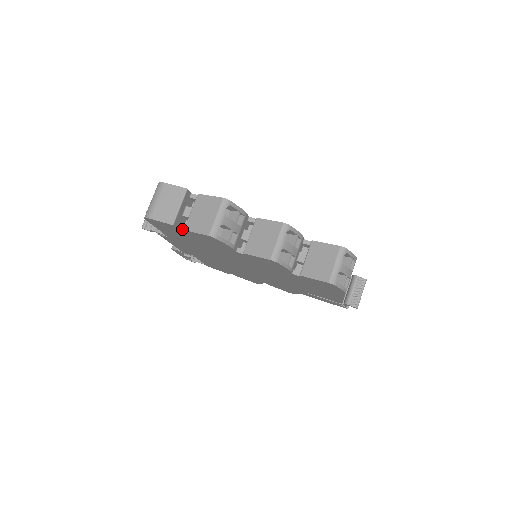
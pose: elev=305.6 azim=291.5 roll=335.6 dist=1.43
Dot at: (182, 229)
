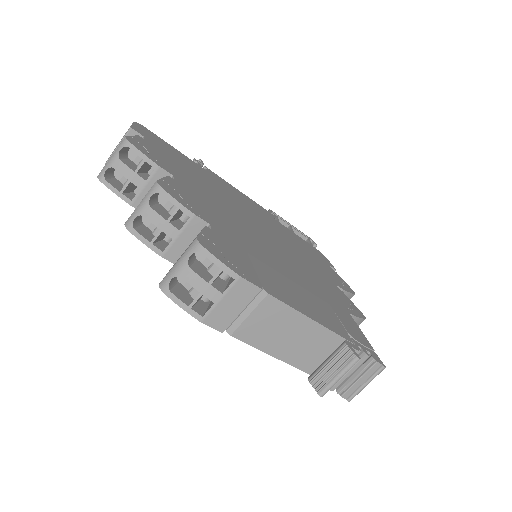
Dot at: occluded
